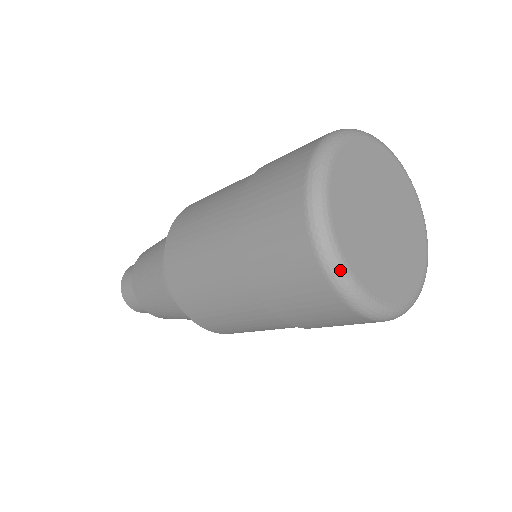
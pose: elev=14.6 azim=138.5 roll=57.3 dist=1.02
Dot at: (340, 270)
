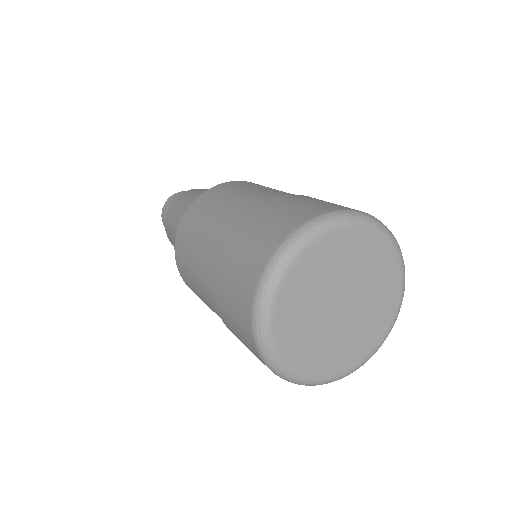
Dot at: (295, 380)
